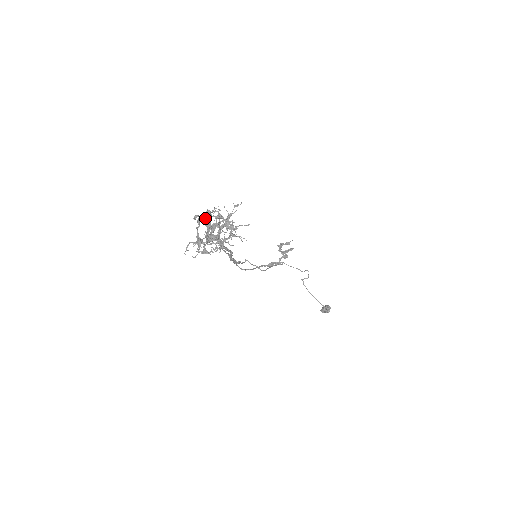
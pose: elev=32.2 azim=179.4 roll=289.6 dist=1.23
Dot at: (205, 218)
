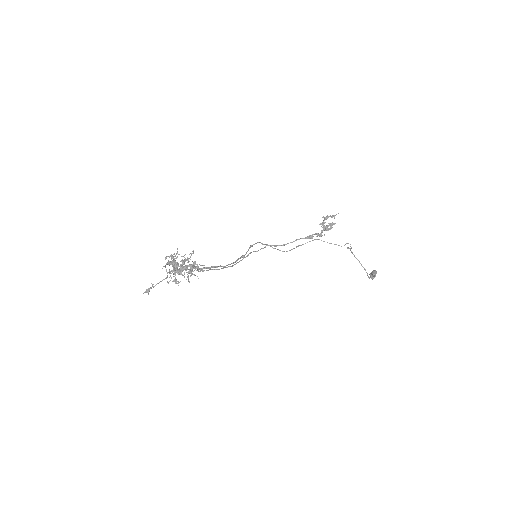
Dot at: (167, 263)
